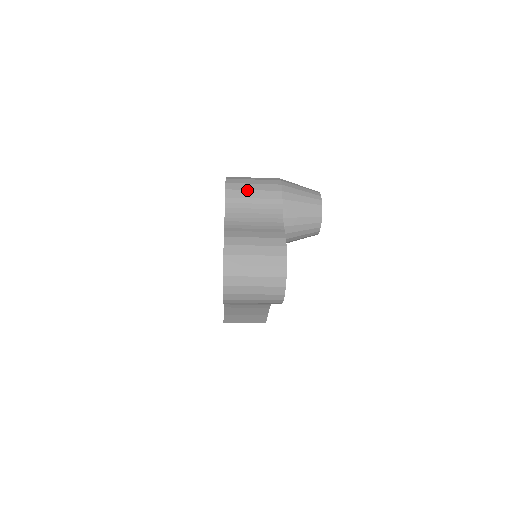
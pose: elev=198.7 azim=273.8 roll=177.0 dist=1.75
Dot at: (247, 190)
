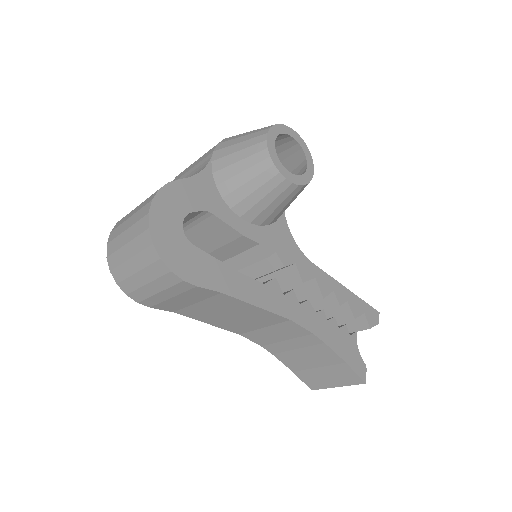
Dot at: (190, 165)
